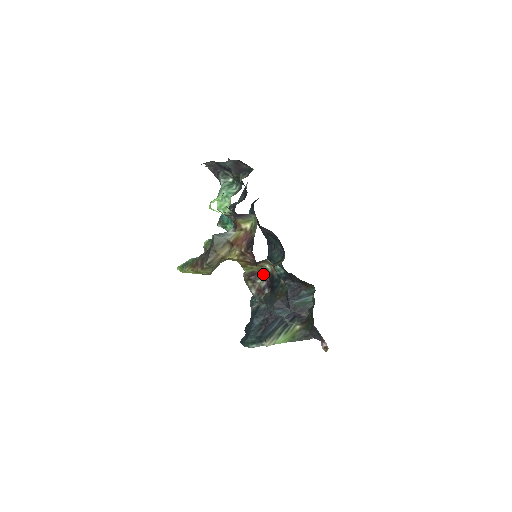
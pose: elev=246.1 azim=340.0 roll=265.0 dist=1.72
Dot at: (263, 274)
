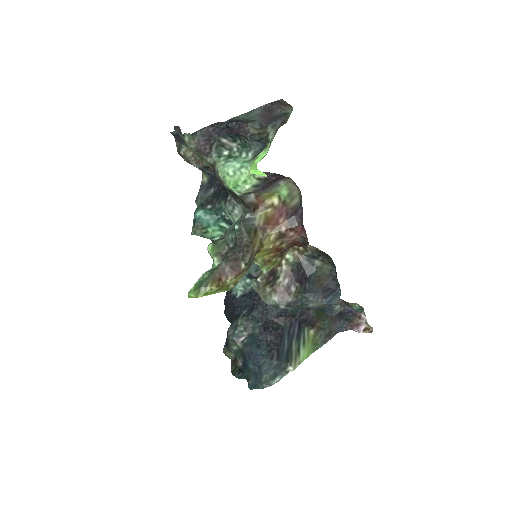
Dot at: (281, 270)
